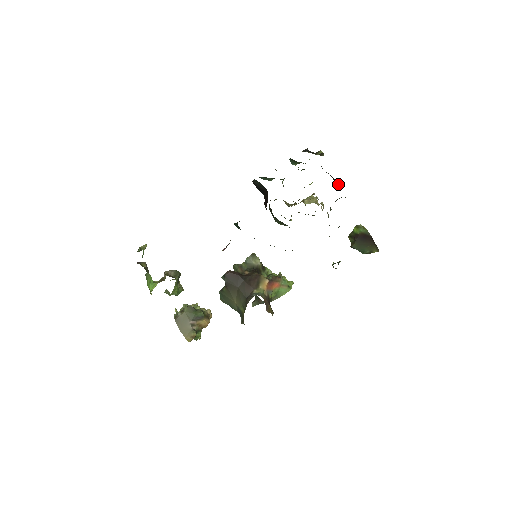
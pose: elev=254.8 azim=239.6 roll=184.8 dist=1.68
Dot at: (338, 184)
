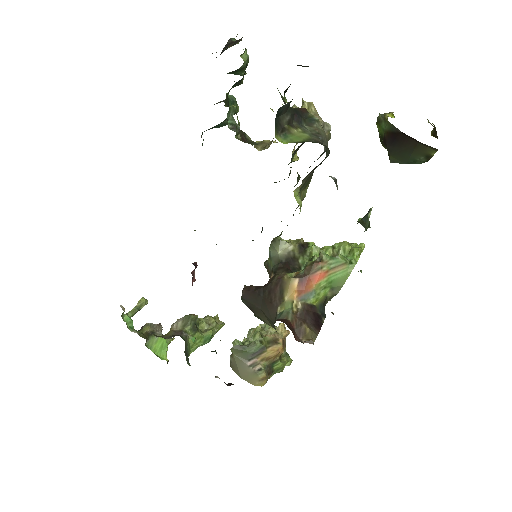
Dot at: occluded
